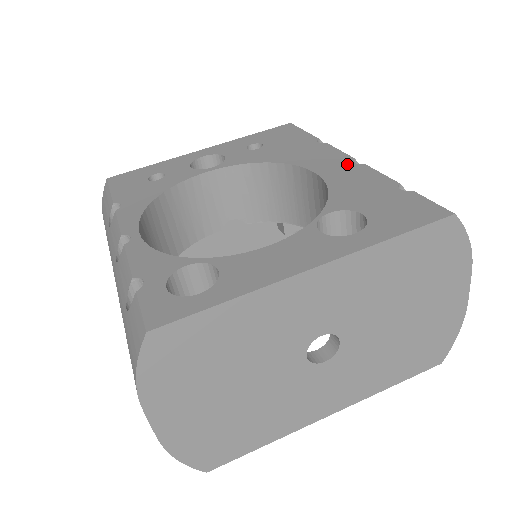
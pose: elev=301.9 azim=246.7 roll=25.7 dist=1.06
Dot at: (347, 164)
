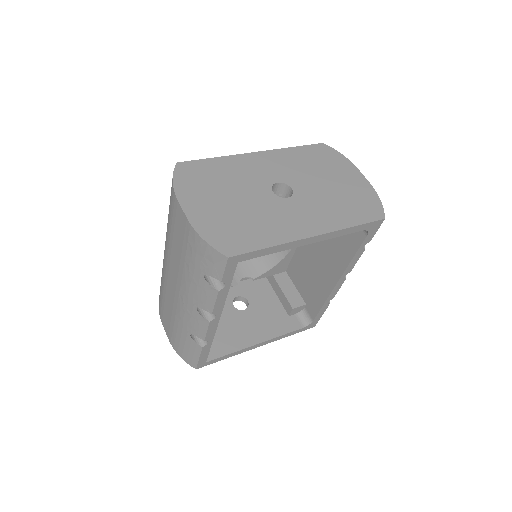
Dot at: occluded
